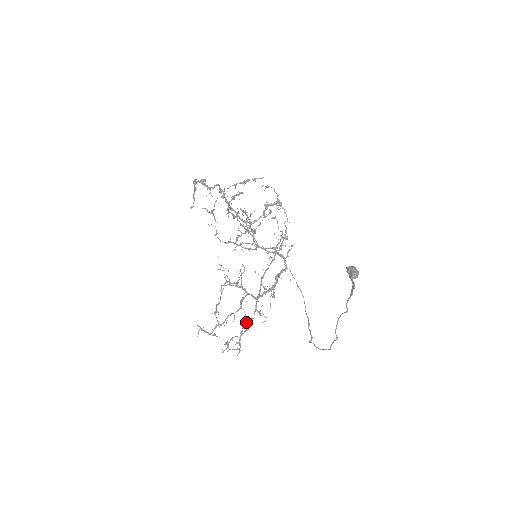
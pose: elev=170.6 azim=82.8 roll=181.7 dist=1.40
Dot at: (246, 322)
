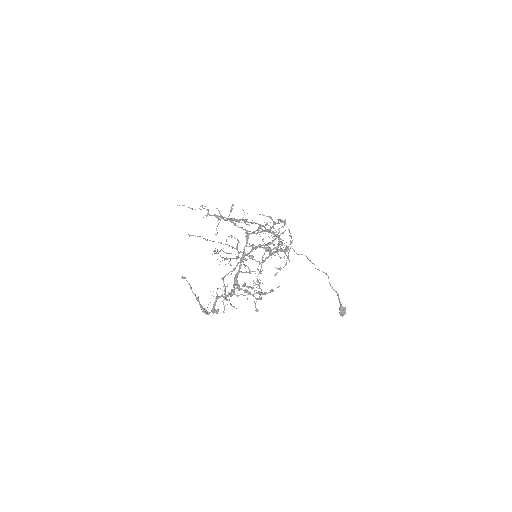
Dot at: (238, 240)
